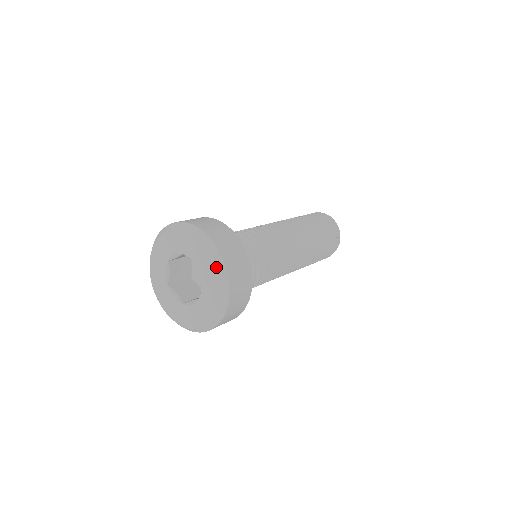
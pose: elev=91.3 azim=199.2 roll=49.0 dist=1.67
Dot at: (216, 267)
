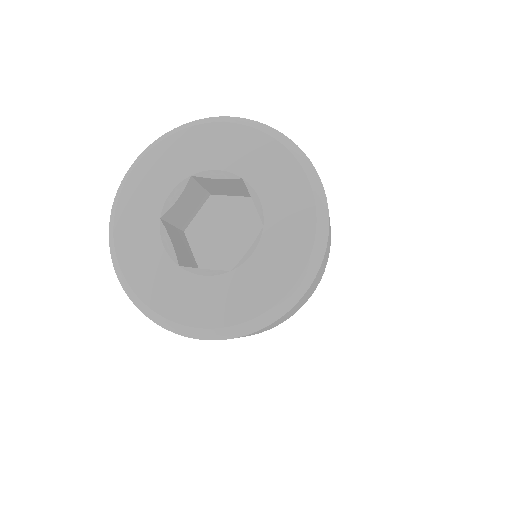
Dot at: (272, 138)
